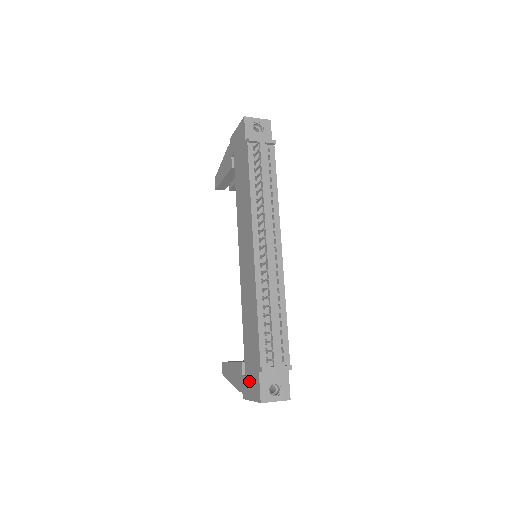
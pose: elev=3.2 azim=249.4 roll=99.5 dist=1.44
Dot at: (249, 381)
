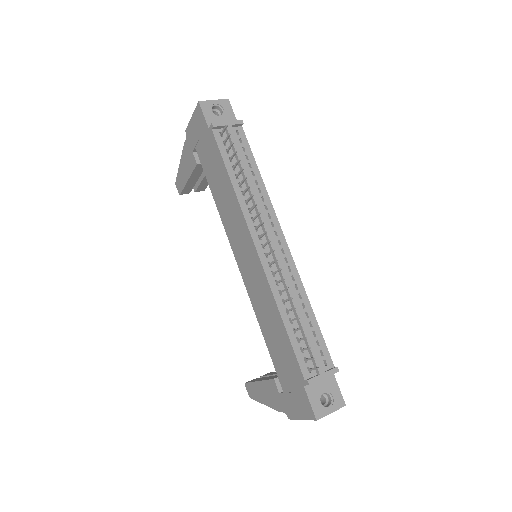
Dot at: (292, 398)
